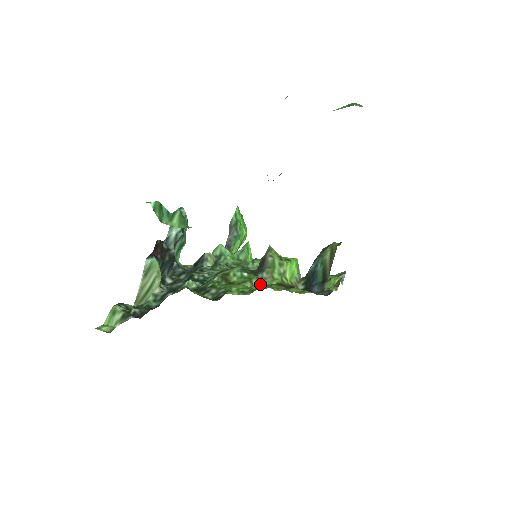
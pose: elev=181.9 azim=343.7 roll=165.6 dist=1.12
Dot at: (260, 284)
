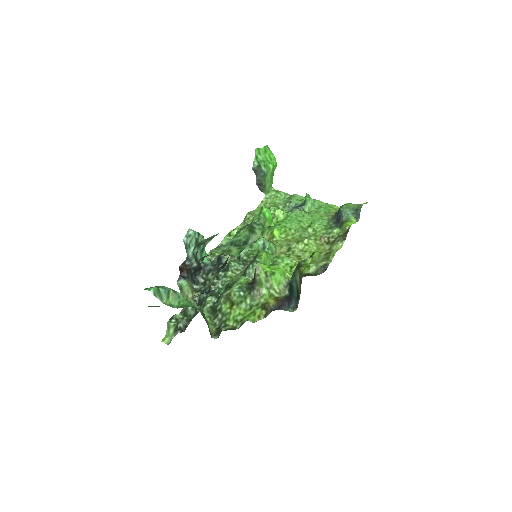
Dot at: (252, 303)
